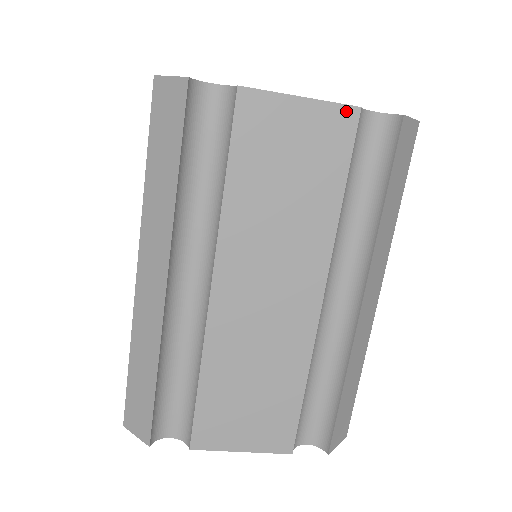
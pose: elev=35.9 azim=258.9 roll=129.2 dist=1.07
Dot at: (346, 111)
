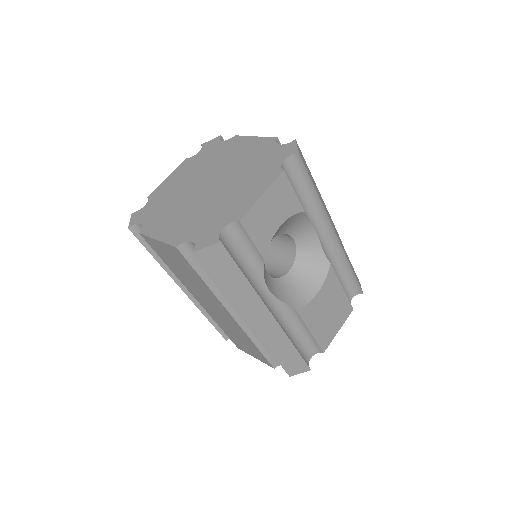
Dot at: (173, 248)
